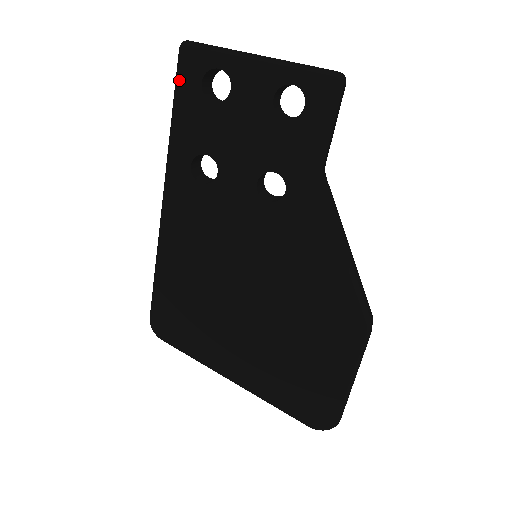
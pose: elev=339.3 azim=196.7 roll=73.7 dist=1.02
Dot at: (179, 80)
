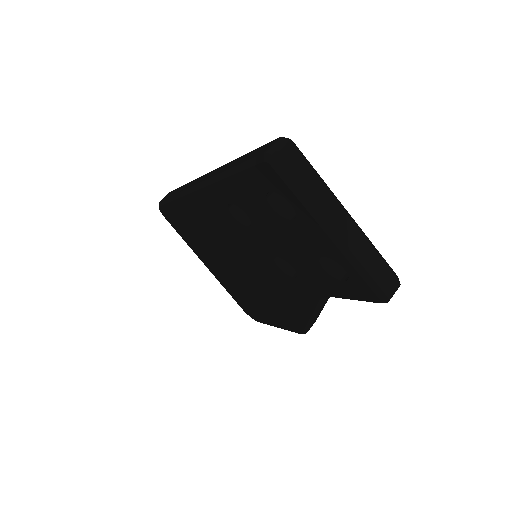
Dot at: (249, 170)
